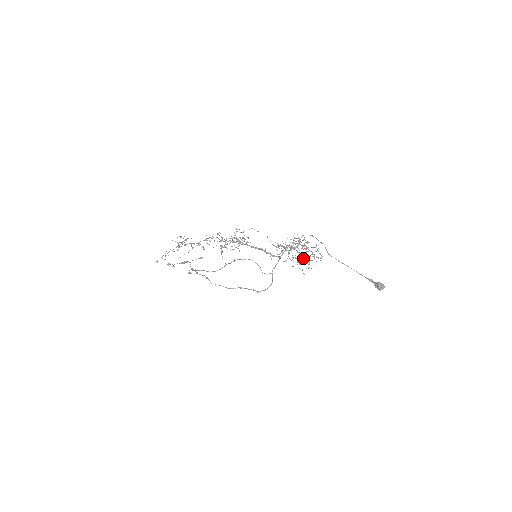
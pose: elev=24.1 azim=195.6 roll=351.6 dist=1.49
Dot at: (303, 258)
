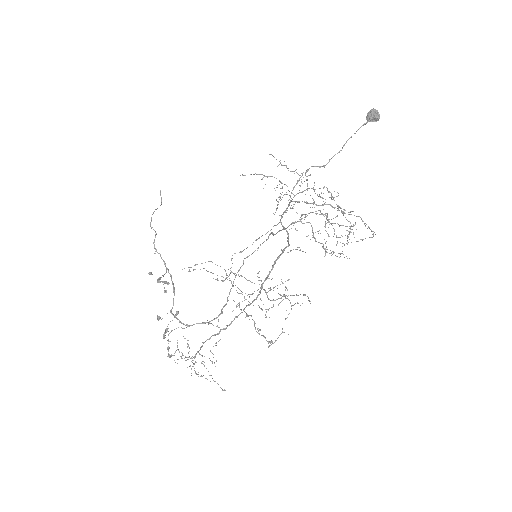
Dot at: occluded
